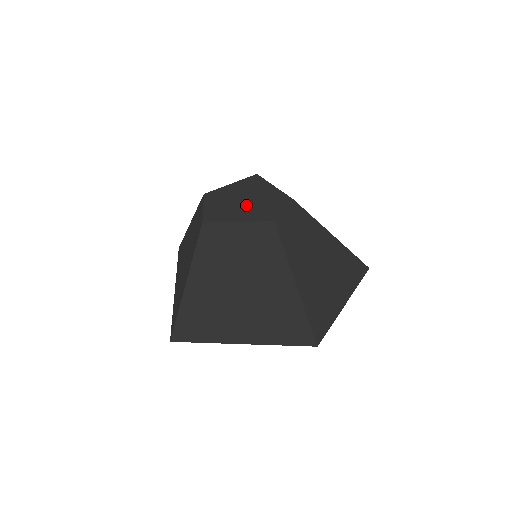
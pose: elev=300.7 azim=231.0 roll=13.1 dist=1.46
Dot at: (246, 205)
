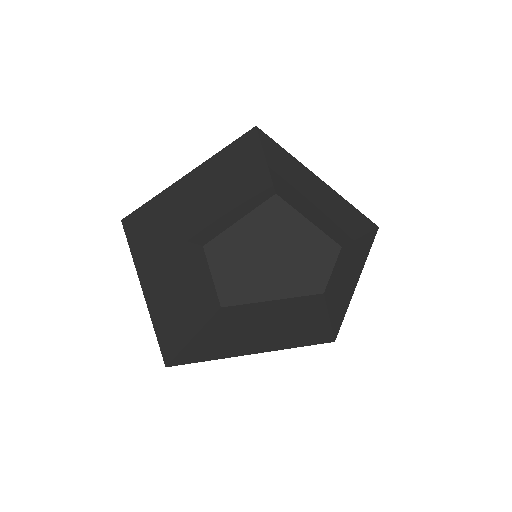
Dot at: (277, 265)
